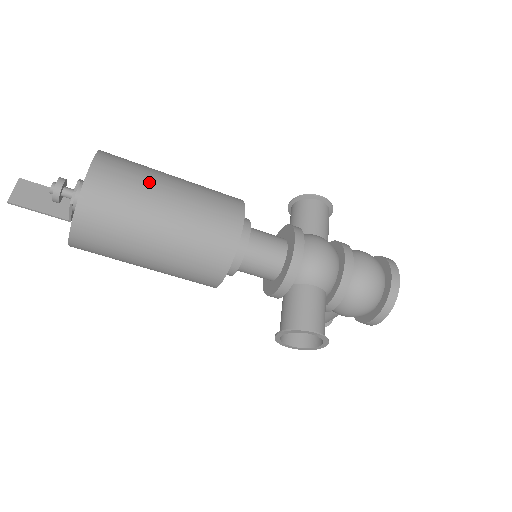
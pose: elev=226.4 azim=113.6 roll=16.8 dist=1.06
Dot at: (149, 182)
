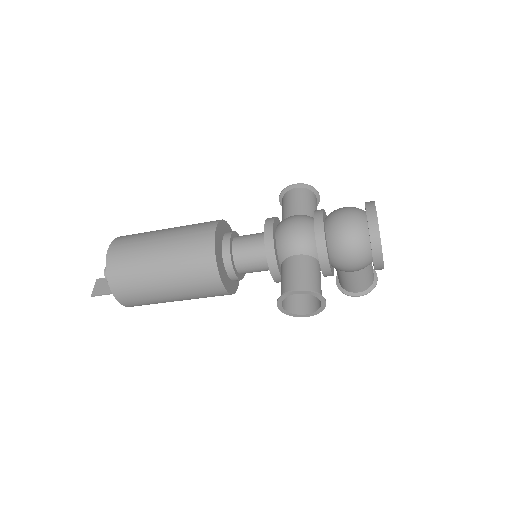
Dot at: (146, 239)
